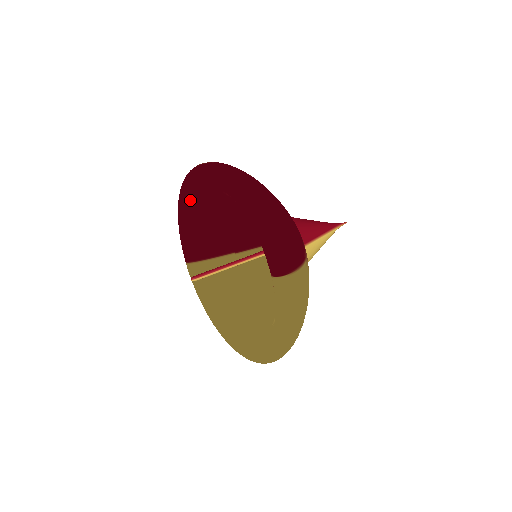
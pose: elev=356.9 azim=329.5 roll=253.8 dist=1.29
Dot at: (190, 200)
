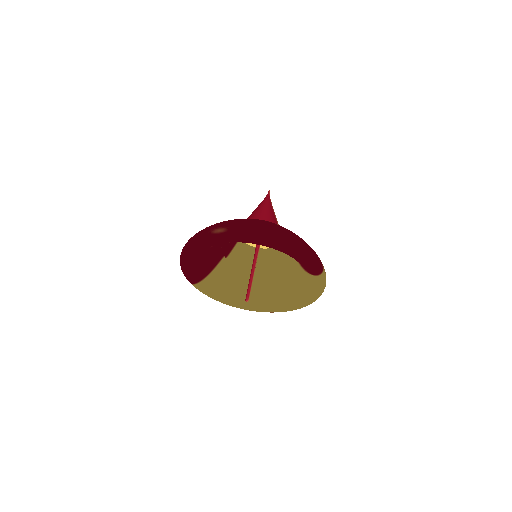
Dot at: (200, 252)
